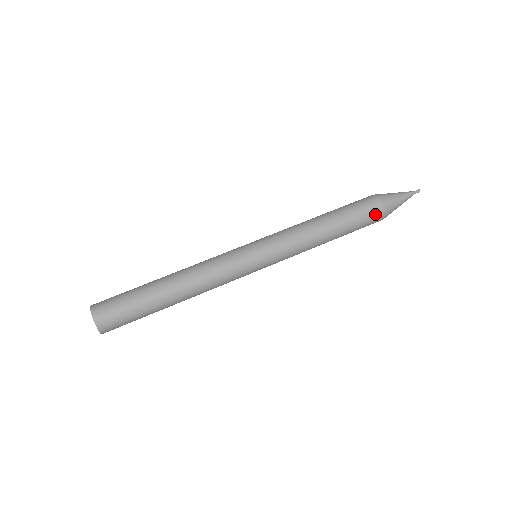
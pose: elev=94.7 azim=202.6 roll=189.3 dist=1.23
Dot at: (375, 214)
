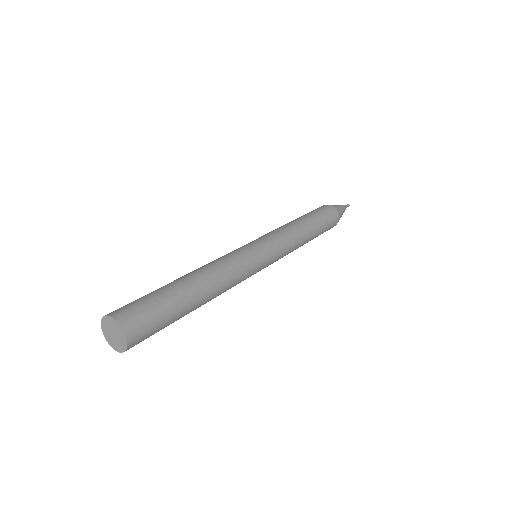
Dot at: occluded
